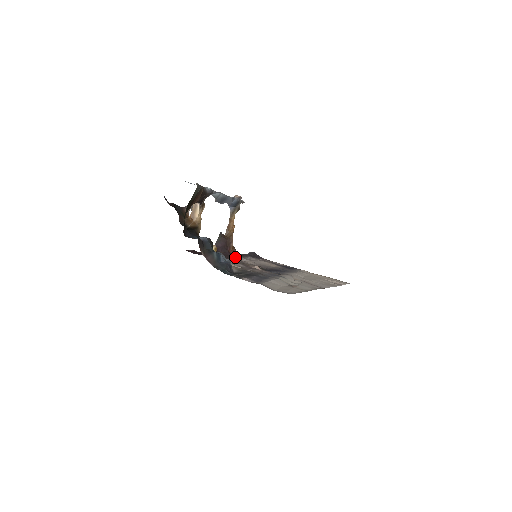
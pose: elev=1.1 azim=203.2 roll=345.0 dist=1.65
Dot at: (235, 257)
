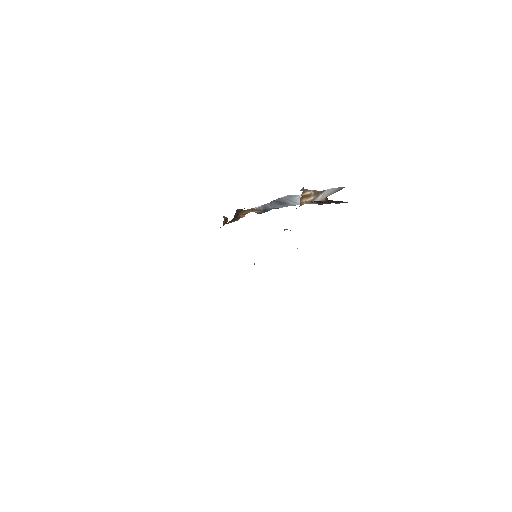
Dot at: occluded
